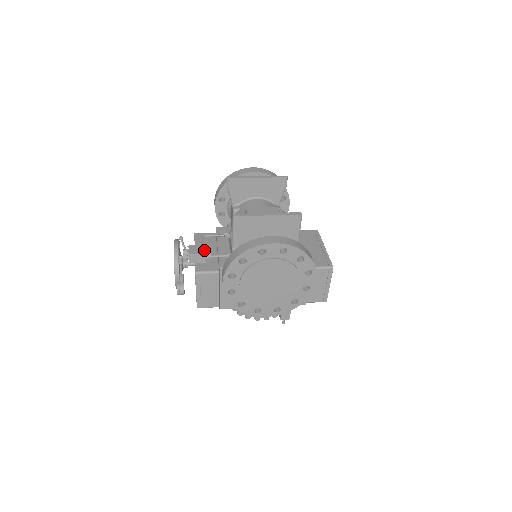
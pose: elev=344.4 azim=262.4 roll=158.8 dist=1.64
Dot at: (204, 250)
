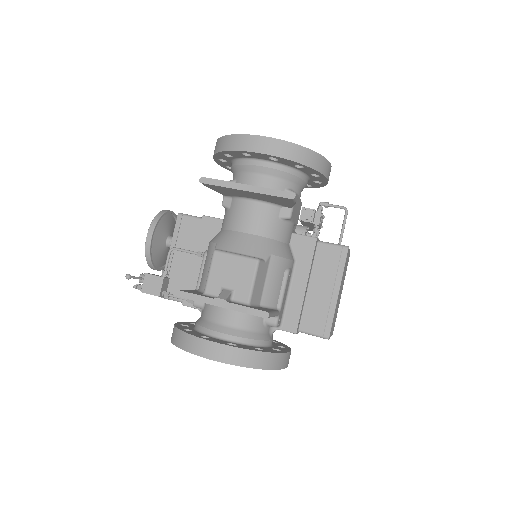
Dot at: (159, 289)
